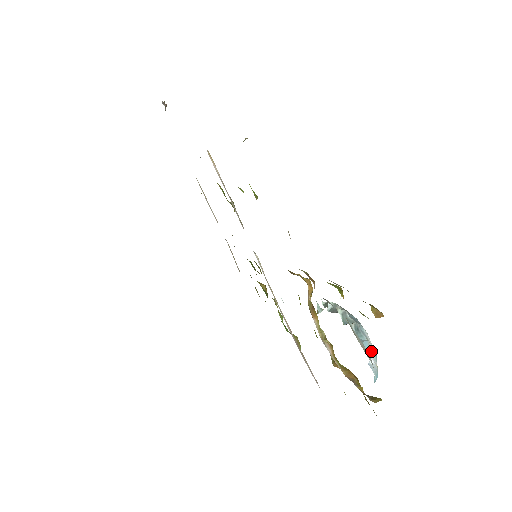
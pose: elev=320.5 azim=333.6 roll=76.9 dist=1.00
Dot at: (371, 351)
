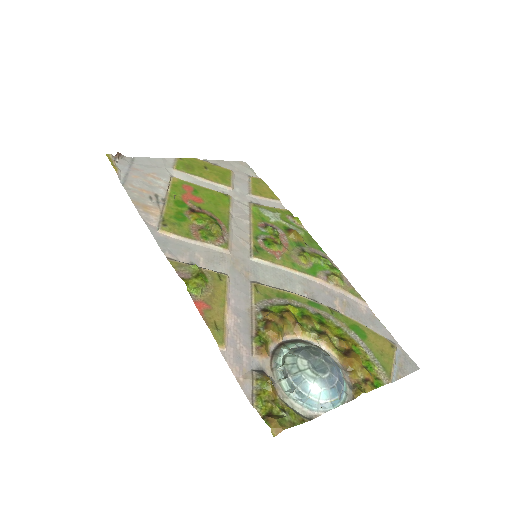
Dot at: (318, 398)
